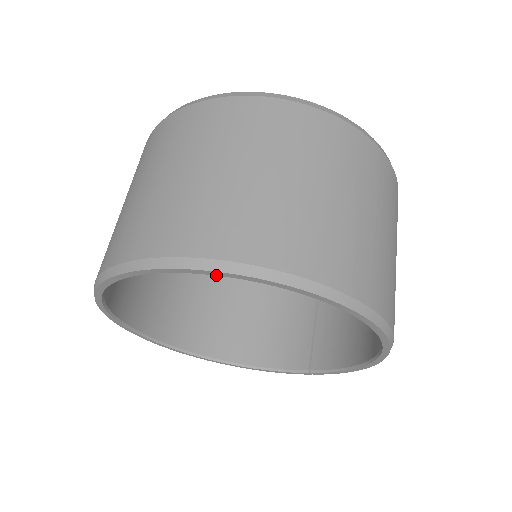
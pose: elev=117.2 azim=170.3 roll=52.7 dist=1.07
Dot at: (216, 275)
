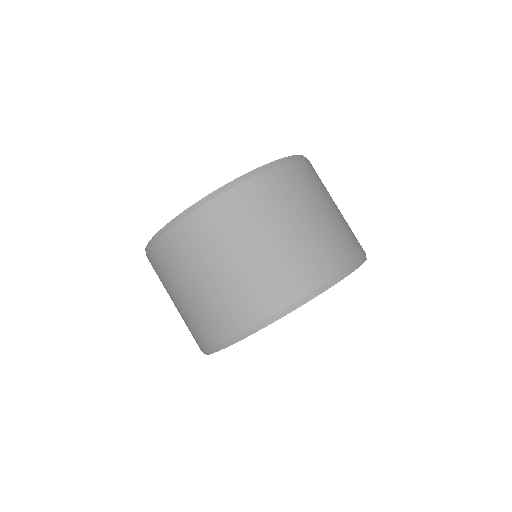
Dot at: occluded
